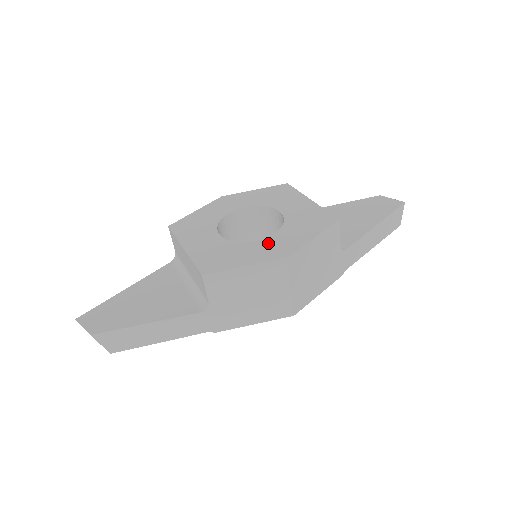
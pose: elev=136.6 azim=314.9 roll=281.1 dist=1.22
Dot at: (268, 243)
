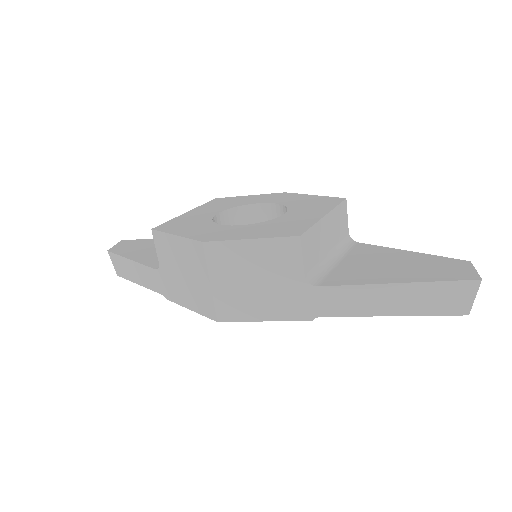
Dot at: (220, 229)
